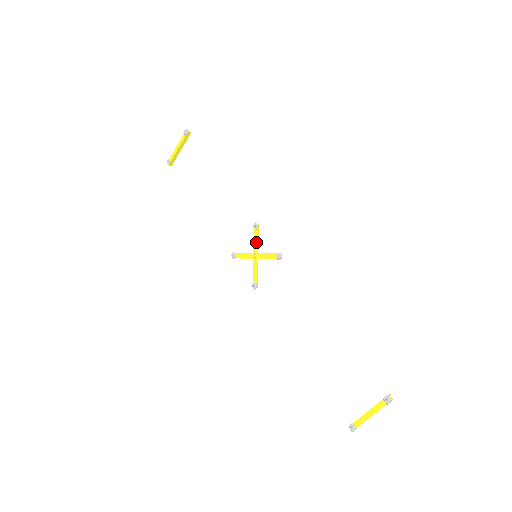
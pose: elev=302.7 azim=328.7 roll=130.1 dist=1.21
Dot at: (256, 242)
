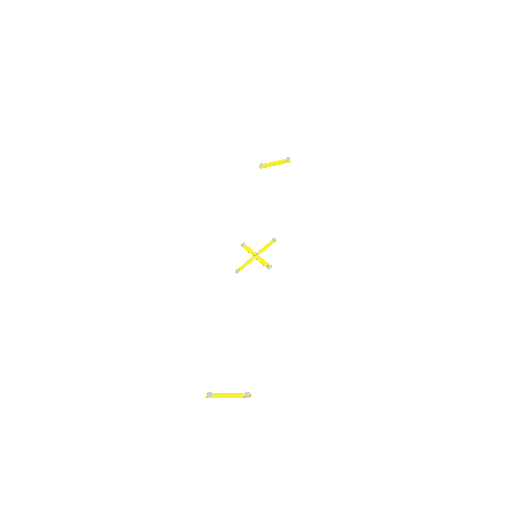
Dot at: (264, 248)
